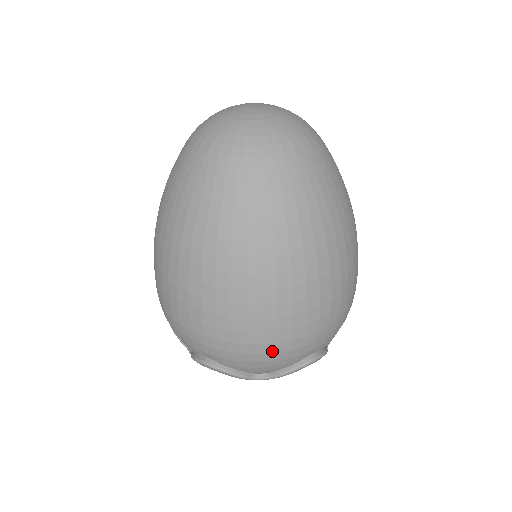
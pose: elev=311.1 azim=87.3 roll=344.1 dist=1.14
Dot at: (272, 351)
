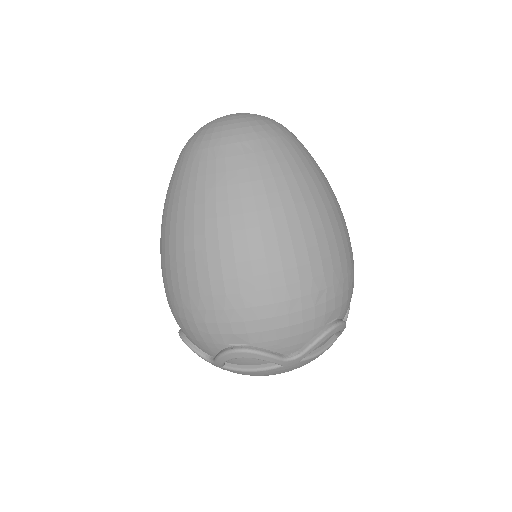
Dot at: (192, 318)
